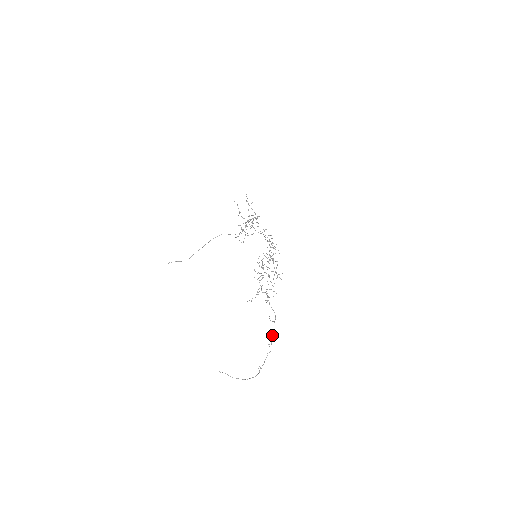
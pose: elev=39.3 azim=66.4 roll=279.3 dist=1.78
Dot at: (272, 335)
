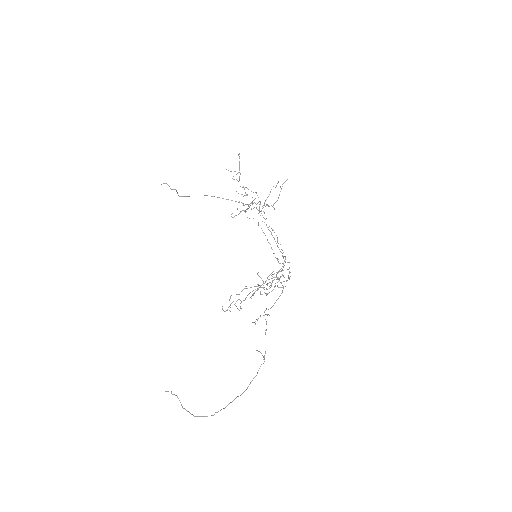
Dot at: occluded
